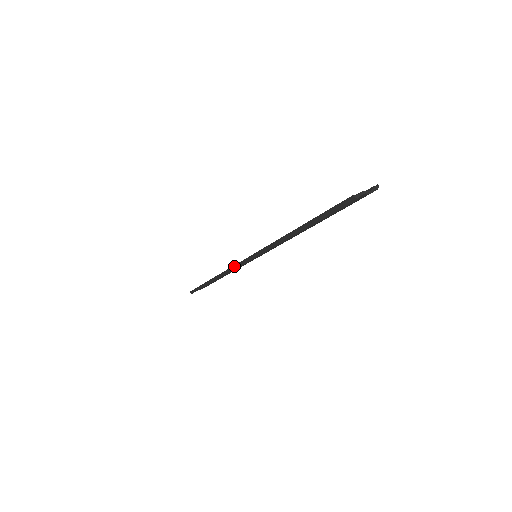
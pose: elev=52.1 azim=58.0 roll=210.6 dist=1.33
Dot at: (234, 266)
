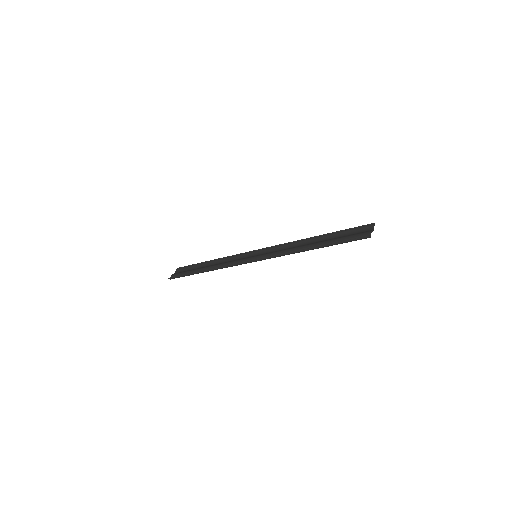
Dot at: (237, 265)
